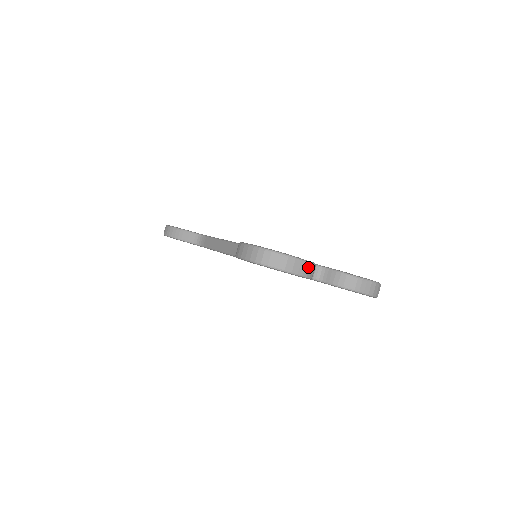
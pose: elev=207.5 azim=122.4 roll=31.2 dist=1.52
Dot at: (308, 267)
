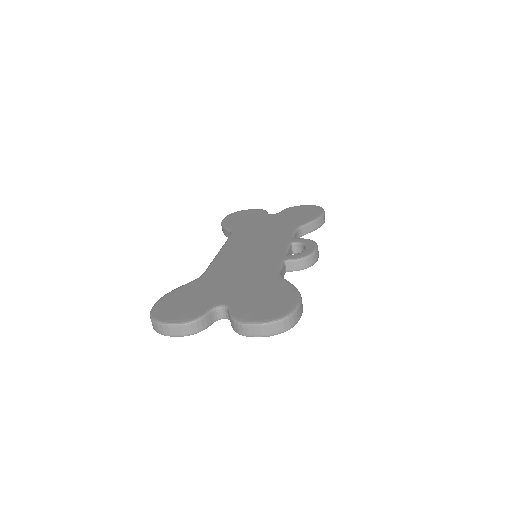
Dot at: (184, 328)
